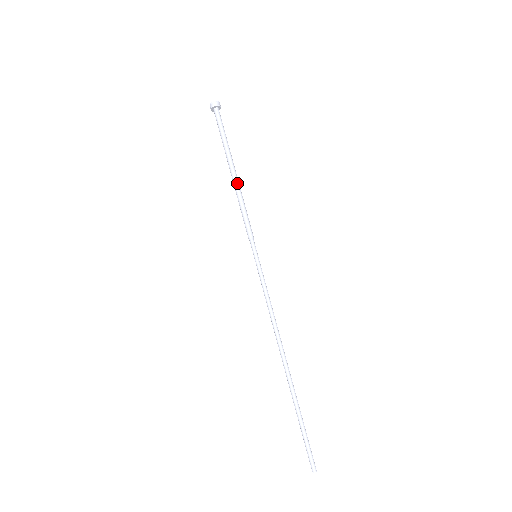
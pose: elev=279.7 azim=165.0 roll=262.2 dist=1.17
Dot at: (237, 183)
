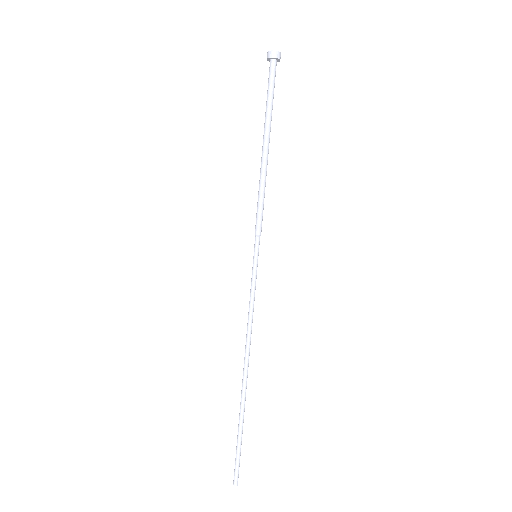
Dot at: (262, 165)
